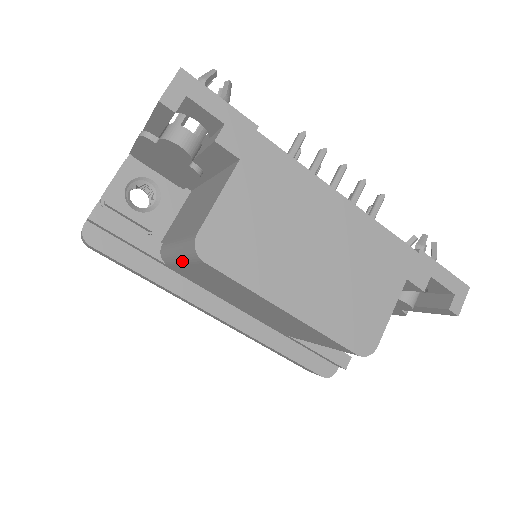
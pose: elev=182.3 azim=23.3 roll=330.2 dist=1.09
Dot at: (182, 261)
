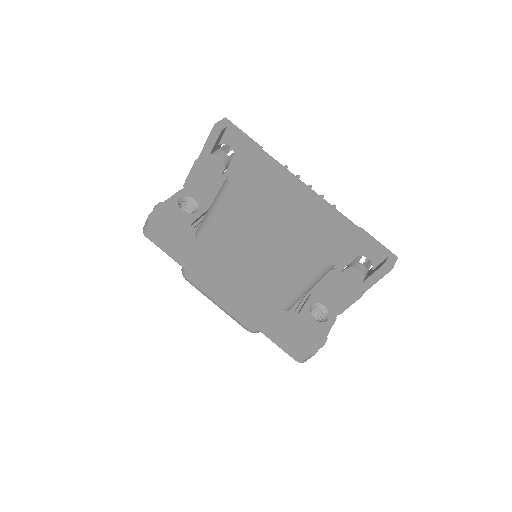
Dot at: (214, 211)
